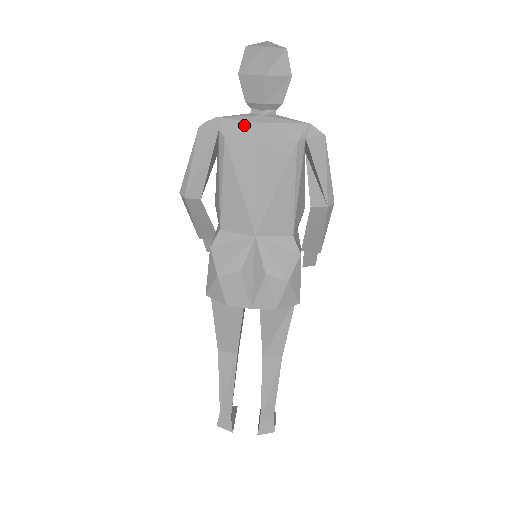
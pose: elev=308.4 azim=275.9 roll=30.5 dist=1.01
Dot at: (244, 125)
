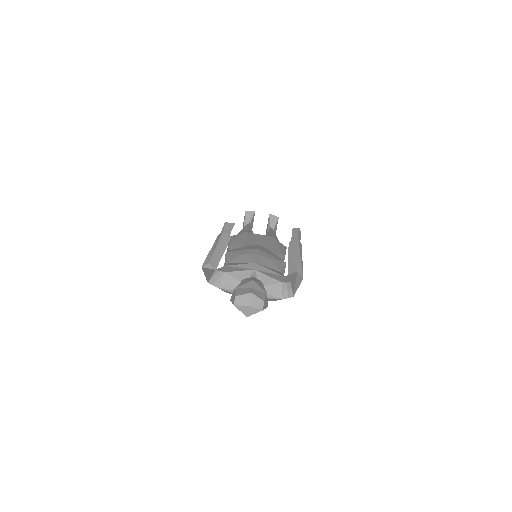
Dot at: occluded
